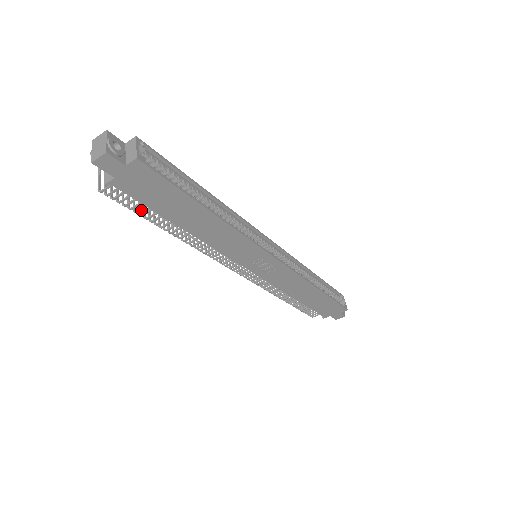
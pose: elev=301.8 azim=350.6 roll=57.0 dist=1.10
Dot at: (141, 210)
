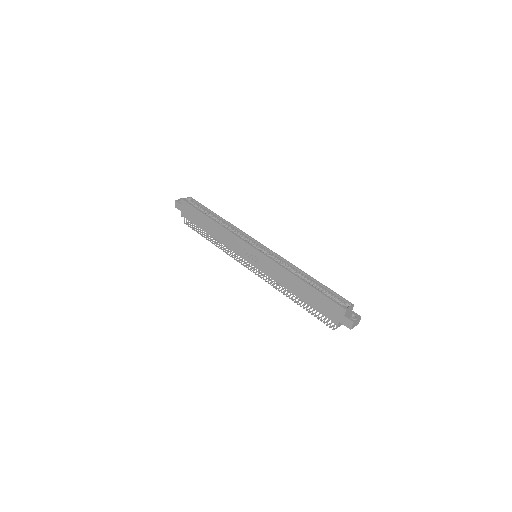
Dot at: (196, 229)
